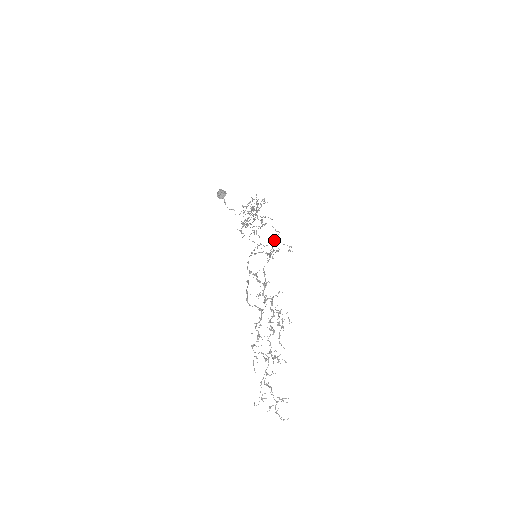
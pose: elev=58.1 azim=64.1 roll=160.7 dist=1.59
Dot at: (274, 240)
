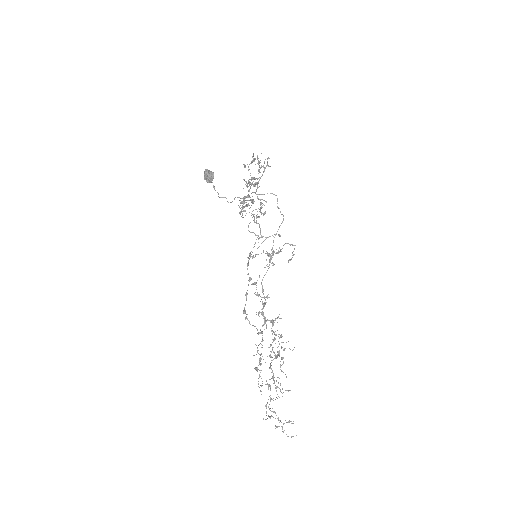
Dot at: (276, 234)
